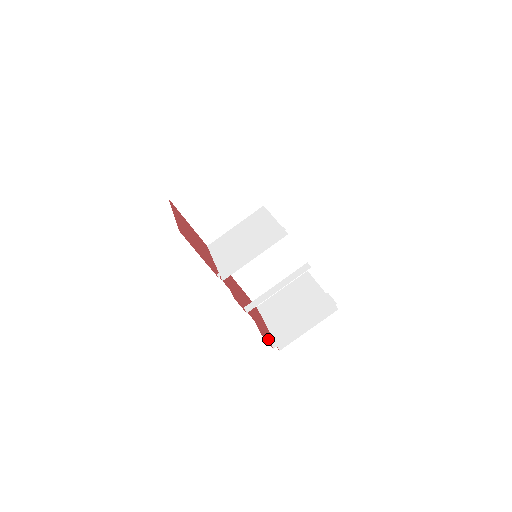
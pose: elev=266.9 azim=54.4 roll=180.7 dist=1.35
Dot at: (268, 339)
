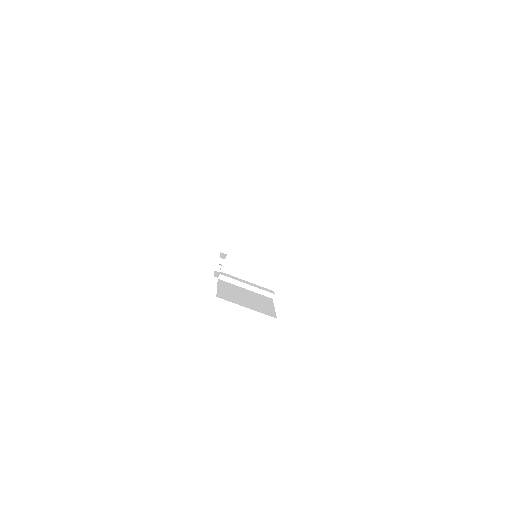
Dot at: (218, 262)
